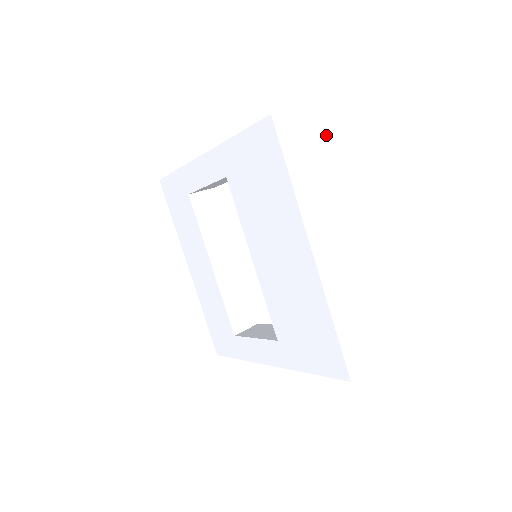
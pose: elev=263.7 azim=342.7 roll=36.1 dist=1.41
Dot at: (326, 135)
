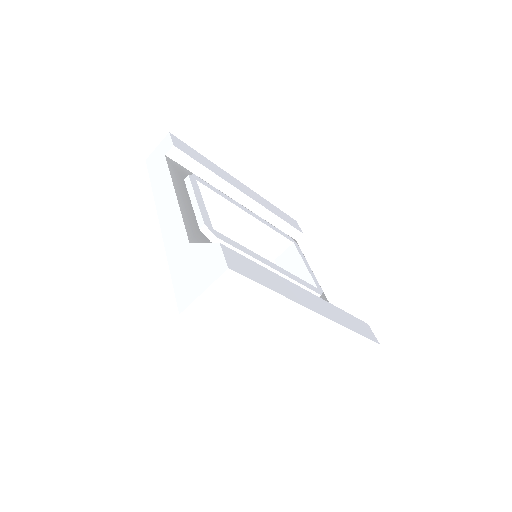
Dot at: (248, 283)
